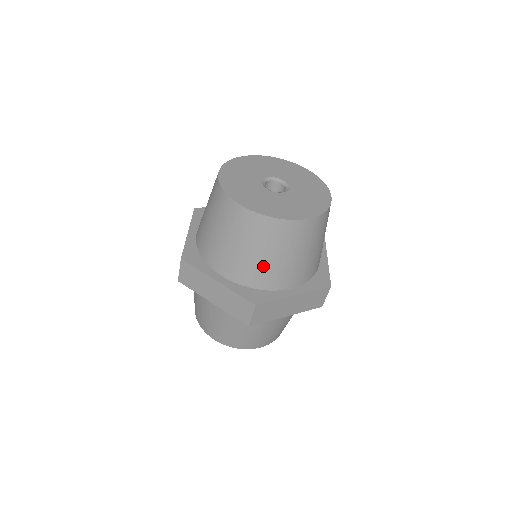
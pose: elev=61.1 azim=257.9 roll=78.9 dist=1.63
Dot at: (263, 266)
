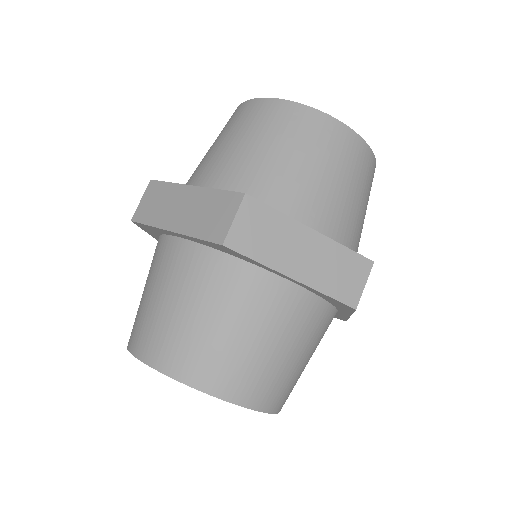
Dot at: (270, 169)
